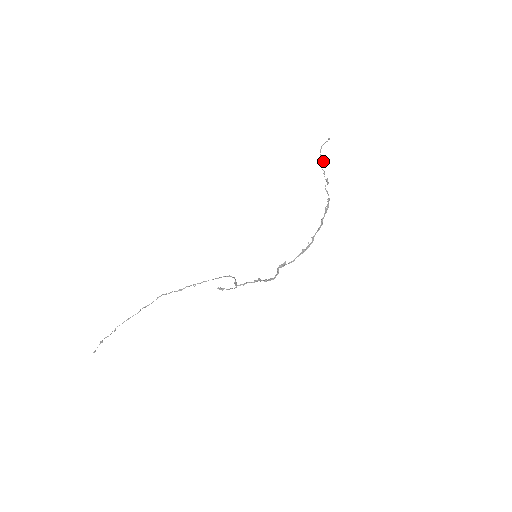
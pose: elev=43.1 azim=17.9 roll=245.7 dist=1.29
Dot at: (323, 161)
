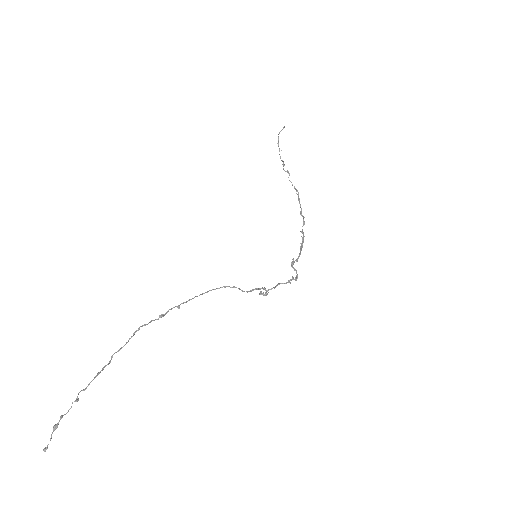
Dot at: occluded
